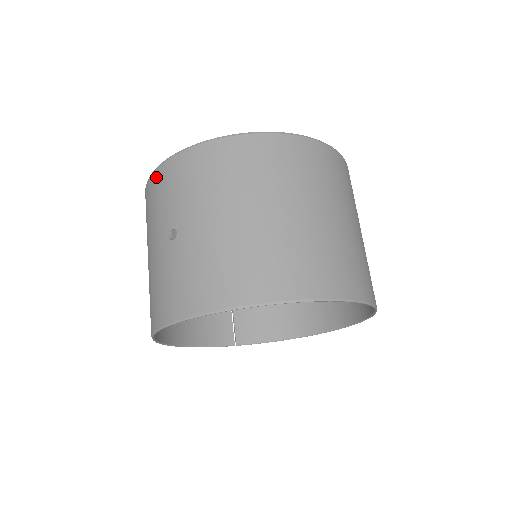
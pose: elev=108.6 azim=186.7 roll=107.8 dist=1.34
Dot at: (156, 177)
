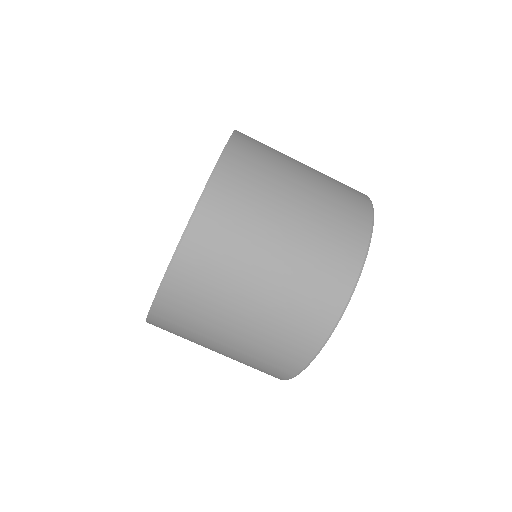
Dot at: occluded
